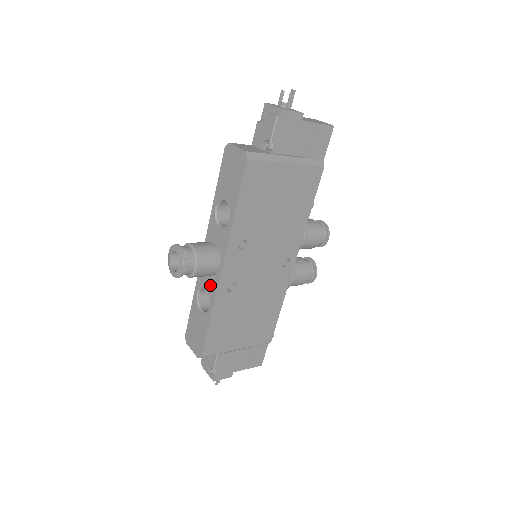
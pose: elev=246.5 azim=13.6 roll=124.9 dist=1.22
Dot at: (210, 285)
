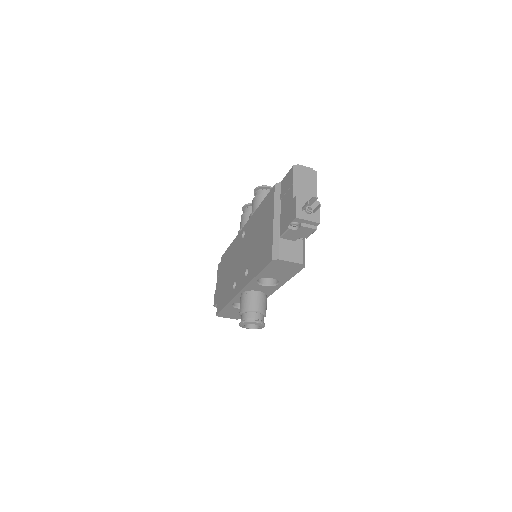
Dot at: occluded
